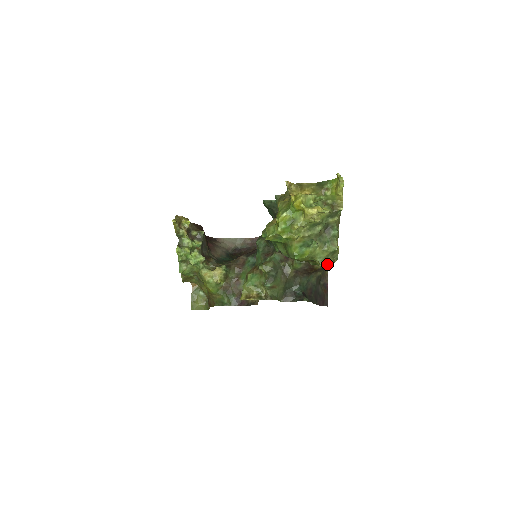
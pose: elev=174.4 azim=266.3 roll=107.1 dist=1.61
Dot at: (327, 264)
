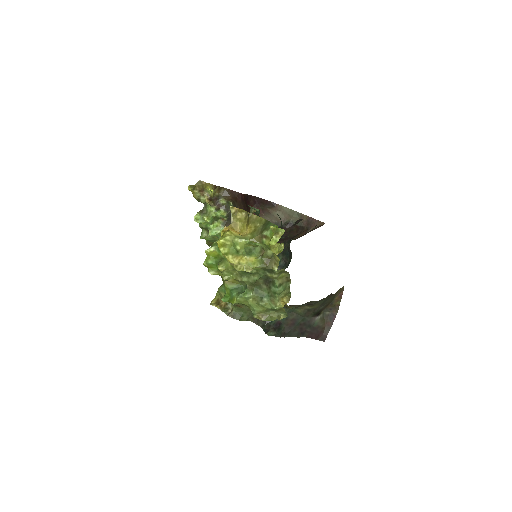
Dot at: (263, 320)
